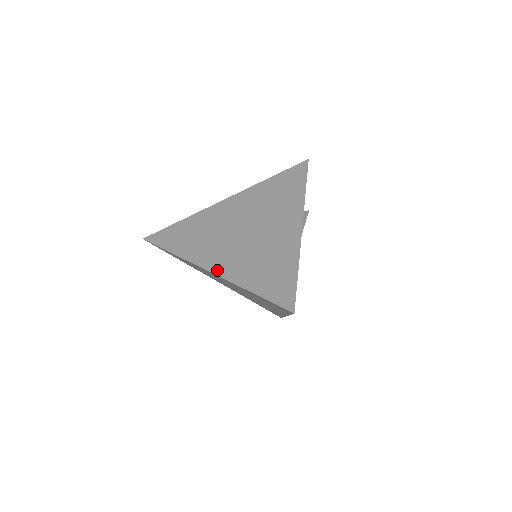
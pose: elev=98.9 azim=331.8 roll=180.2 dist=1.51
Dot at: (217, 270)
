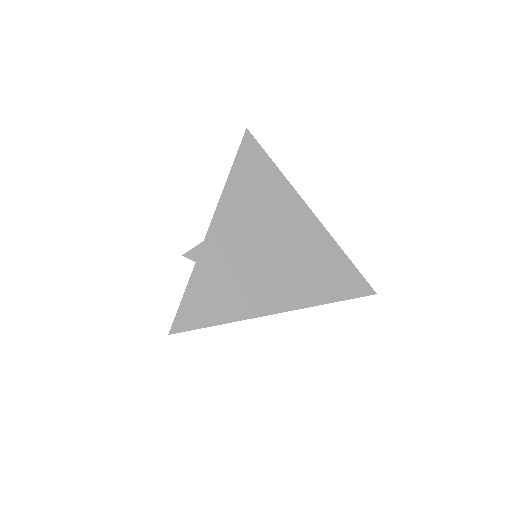
Dot at: (288, 306)
